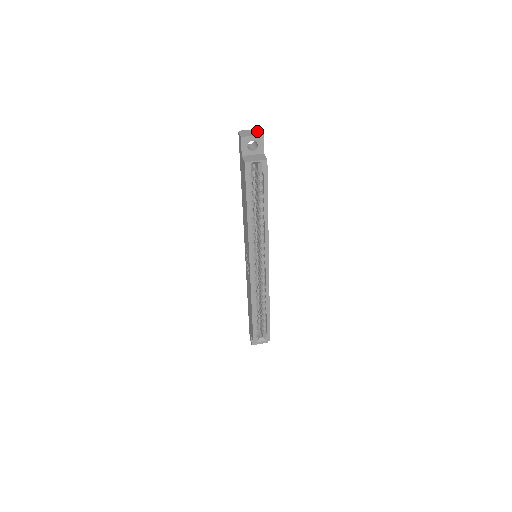
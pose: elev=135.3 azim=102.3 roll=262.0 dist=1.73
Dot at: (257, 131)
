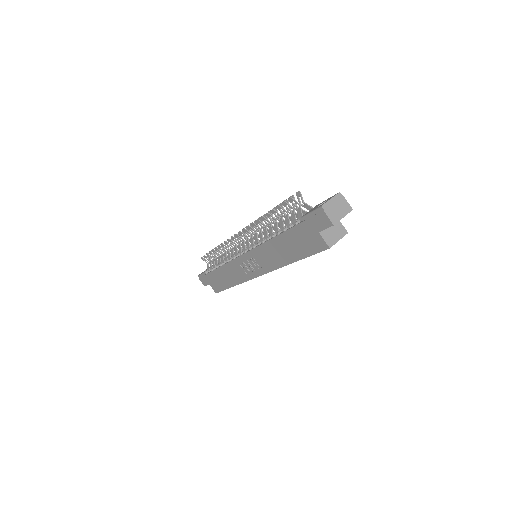
Dot at: (342, 202)
